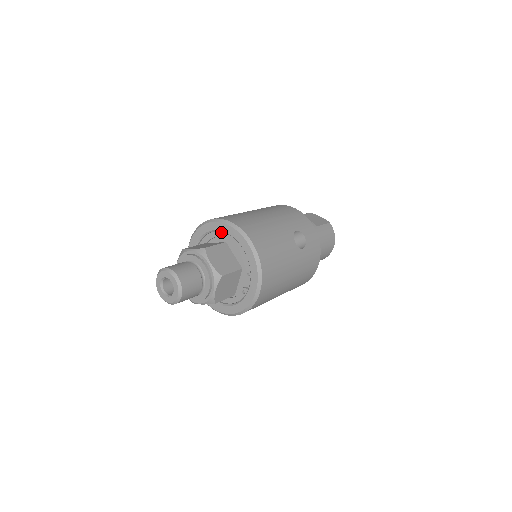
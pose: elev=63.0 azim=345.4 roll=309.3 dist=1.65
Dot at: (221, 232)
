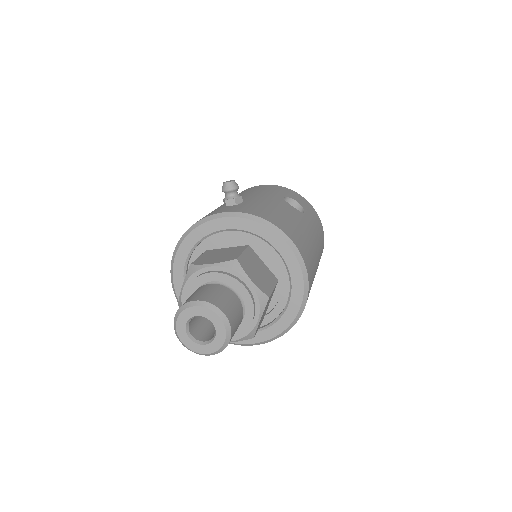
Dot at: (282, 259)
